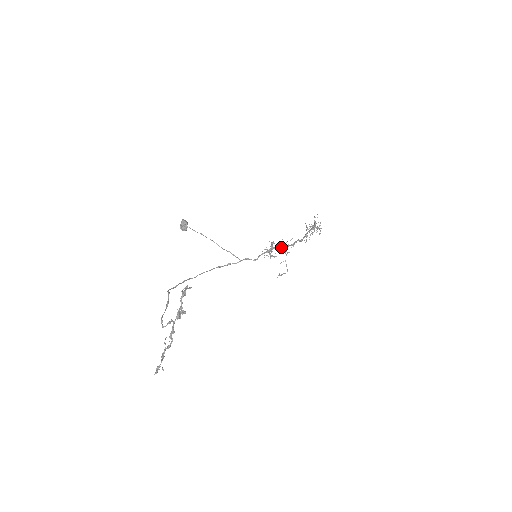
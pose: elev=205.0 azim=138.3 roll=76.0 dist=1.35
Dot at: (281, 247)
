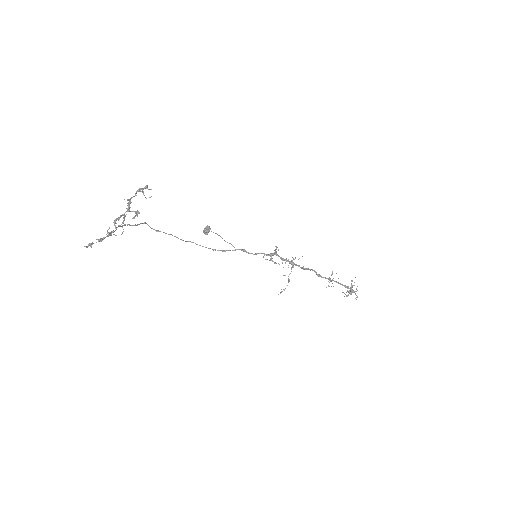
Dot at: (287, 261)
